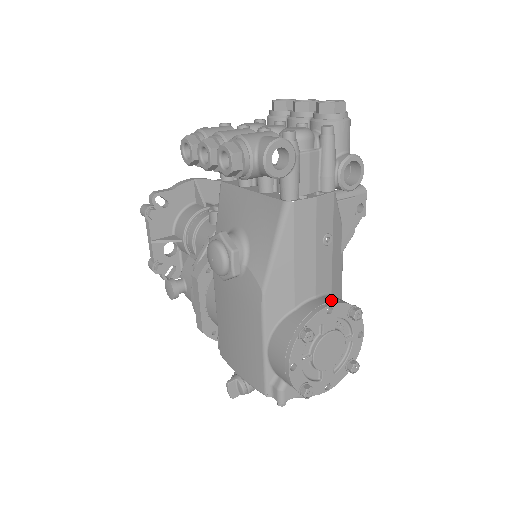
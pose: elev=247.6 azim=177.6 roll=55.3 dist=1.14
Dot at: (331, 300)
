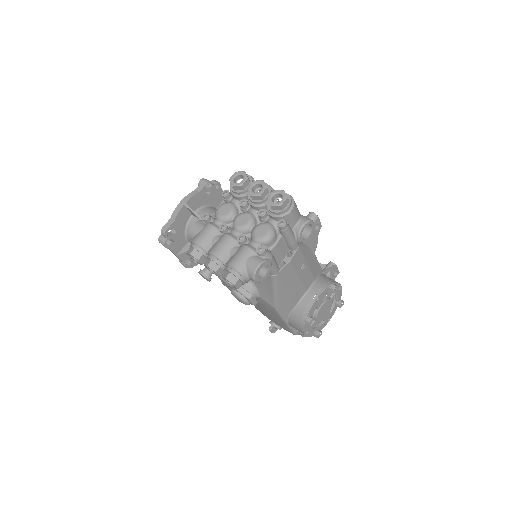
Dot at: (317, 291)
